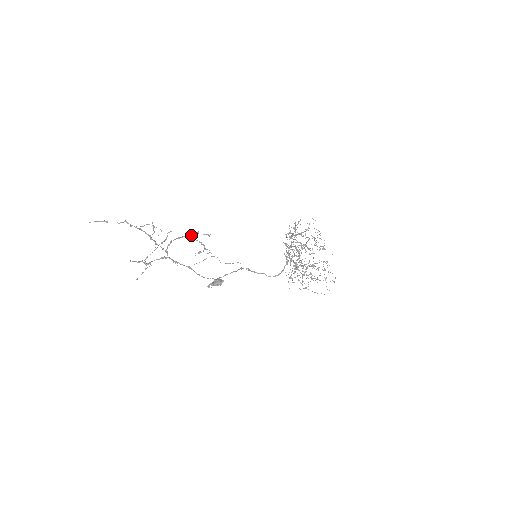
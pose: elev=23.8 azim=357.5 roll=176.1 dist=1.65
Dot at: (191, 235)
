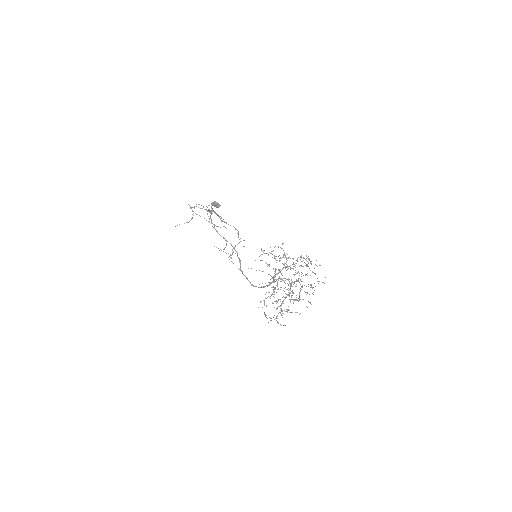
Dot at: (234, 227)
